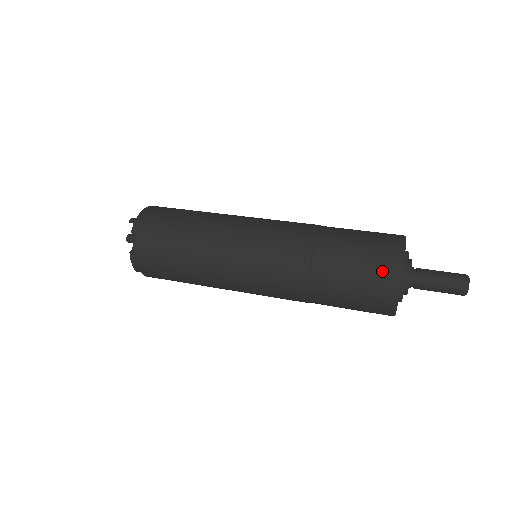
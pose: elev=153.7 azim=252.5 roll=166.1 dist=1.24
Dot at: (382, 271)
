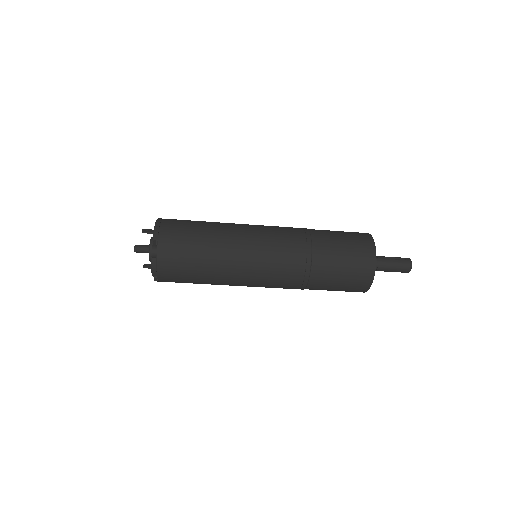
Dot at: (363, 256)
